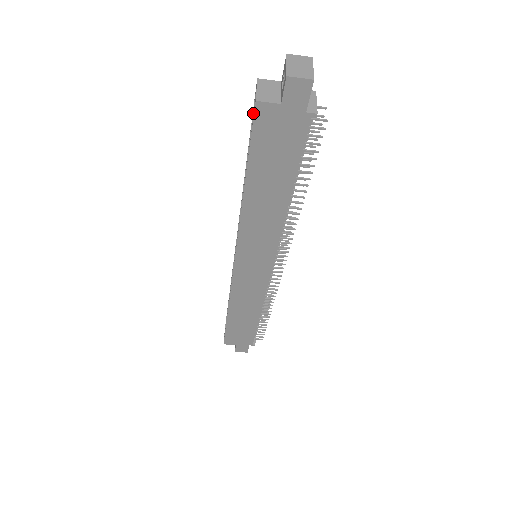
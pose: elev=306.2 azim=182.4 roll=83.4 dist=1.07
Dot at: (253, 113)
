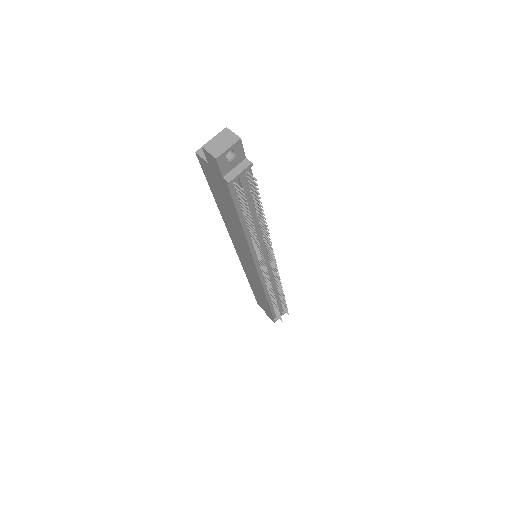
Dot at: occluded
